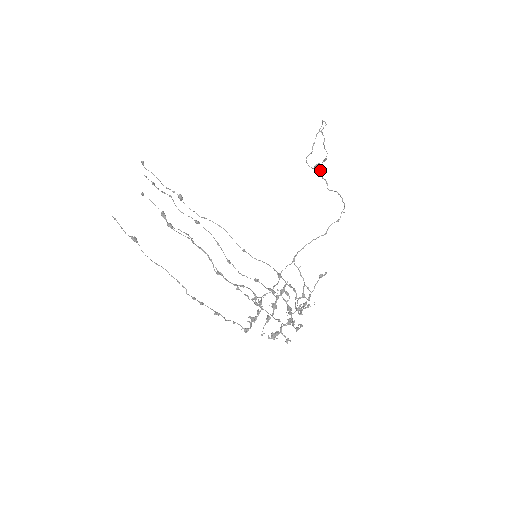
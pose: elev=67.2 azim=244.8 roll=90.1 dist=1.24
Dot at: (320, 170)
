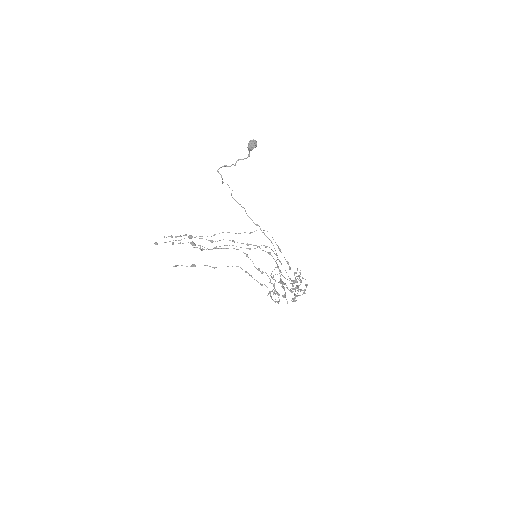
Dot at: occluded
